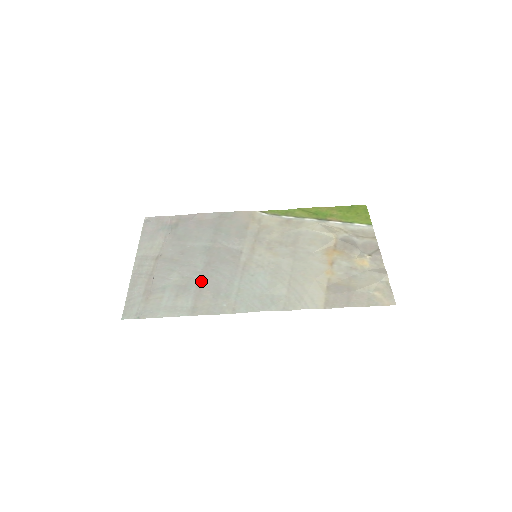
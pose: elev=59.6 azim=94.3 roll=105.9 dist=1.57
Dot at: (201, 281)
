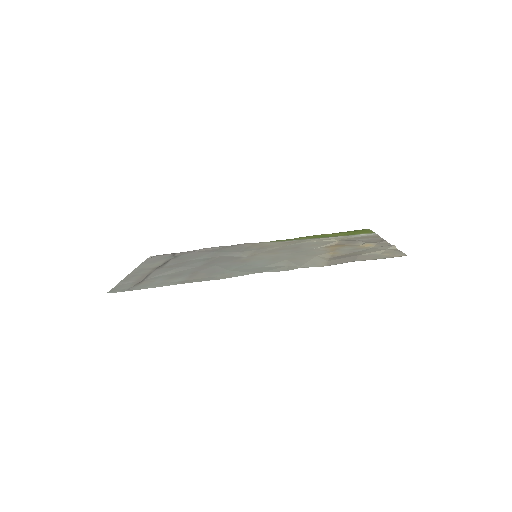
Dot at: (197, 270)
